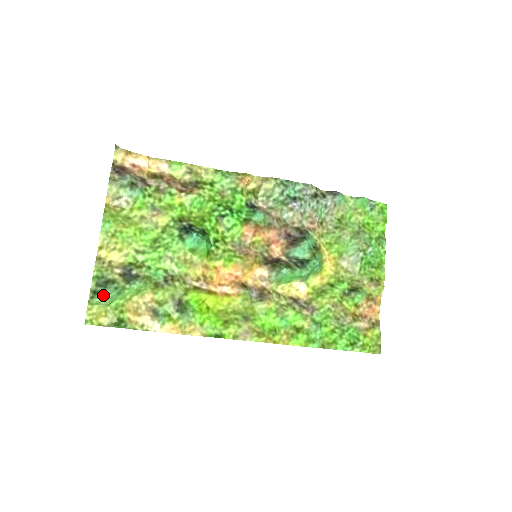
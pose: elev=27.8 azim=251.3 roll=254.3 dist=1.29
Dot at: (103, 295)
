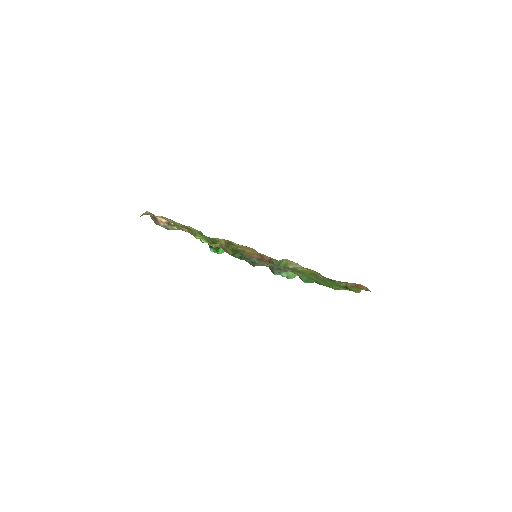
Dot at: occluded
